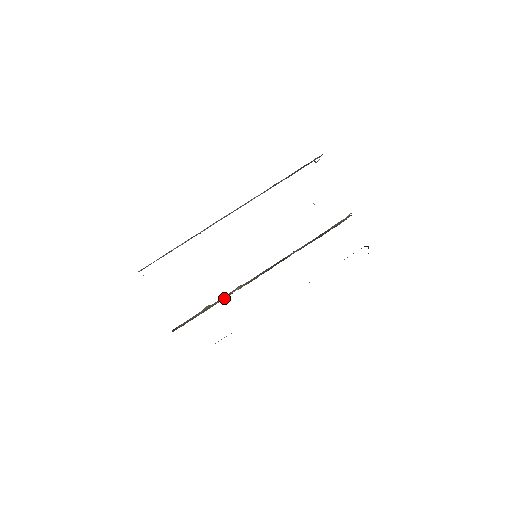
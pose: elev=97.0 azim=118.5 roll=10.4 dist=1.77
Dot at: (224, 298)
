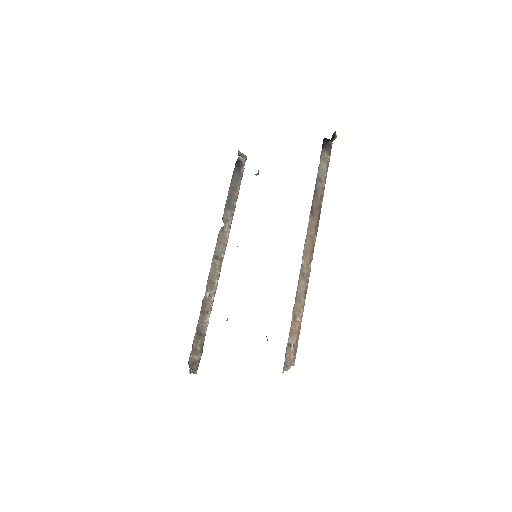
Dot at: occluded
